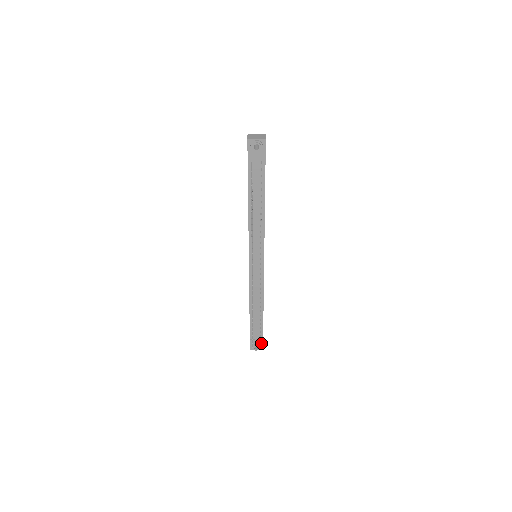
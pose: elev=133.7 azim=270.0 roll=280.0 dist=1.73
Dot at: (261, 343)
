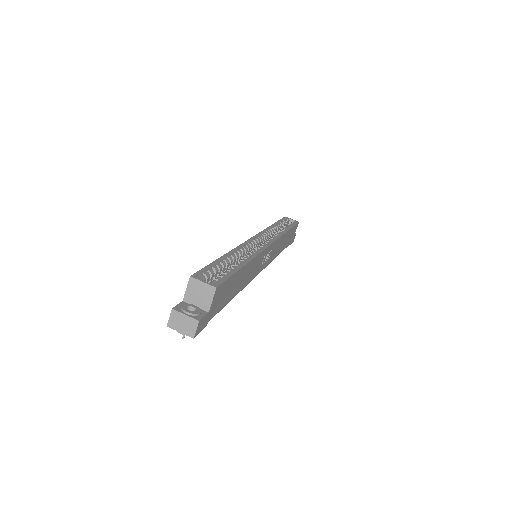
Dot at: occluded
